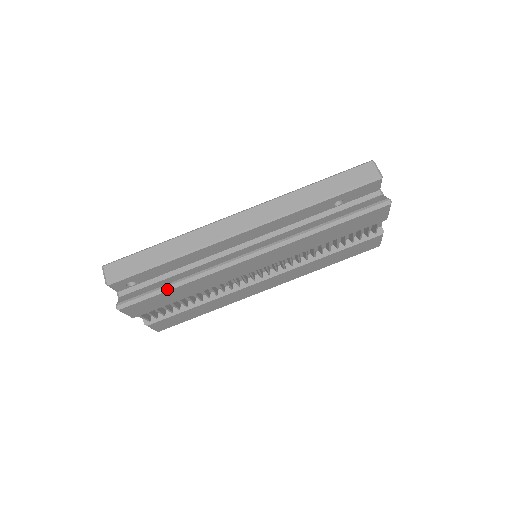
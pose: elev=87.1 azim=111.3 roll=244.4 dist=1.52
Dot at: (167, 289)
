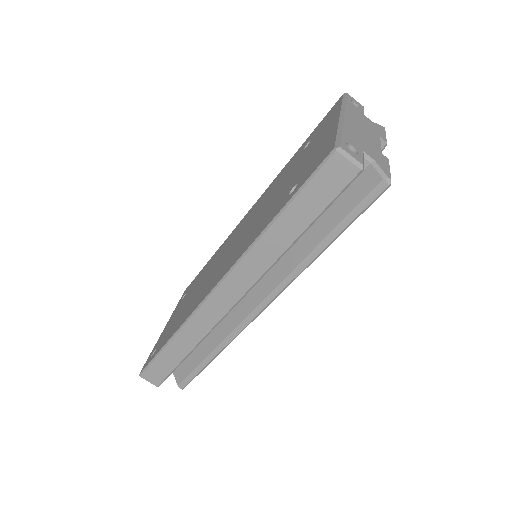
Dot at: (208, 364)
